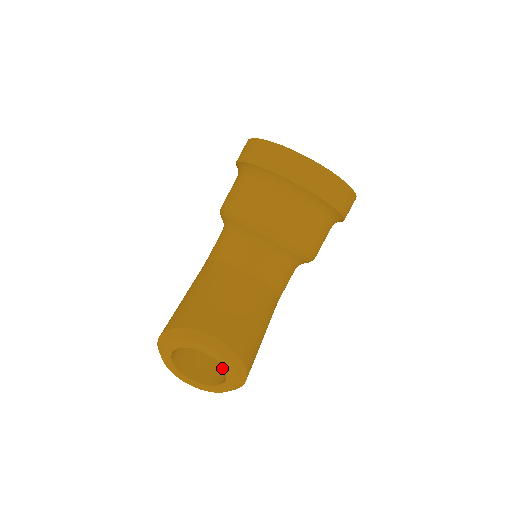
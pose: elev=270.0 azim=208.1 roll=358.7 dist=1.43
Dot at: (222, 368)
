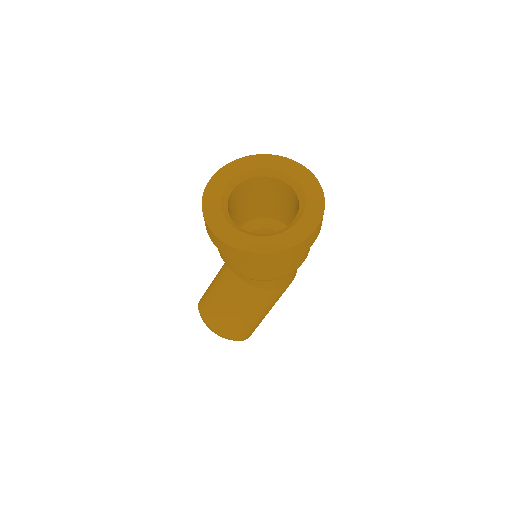
Dot at: occluded
